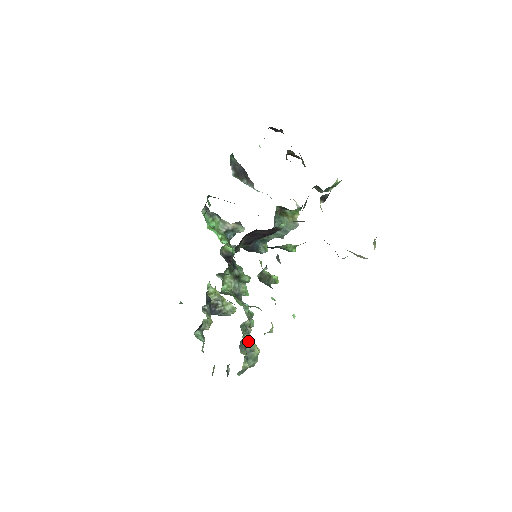
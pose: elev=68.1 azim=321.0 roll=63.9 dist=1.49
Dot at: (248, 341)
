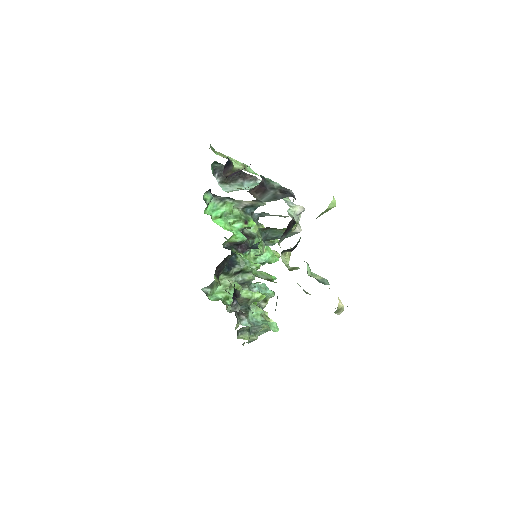
Dot at: occluded
